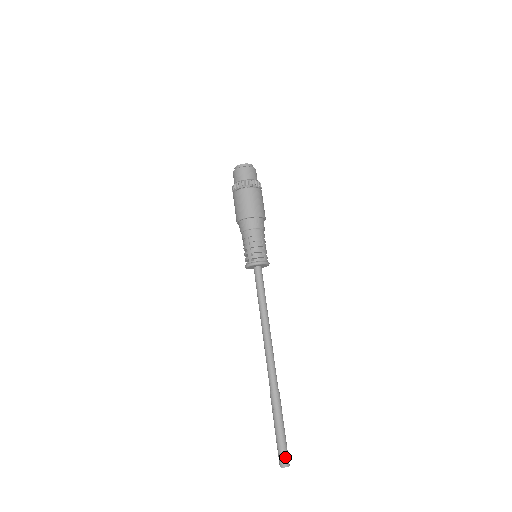
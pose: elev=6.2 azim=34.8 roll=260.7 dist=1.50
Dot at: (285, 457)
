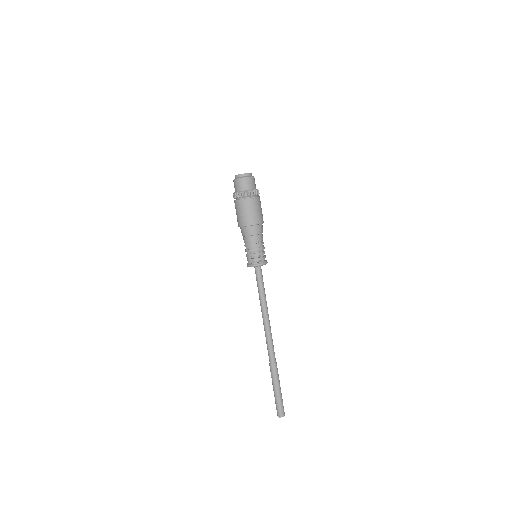
Dot at: (280, 411)
